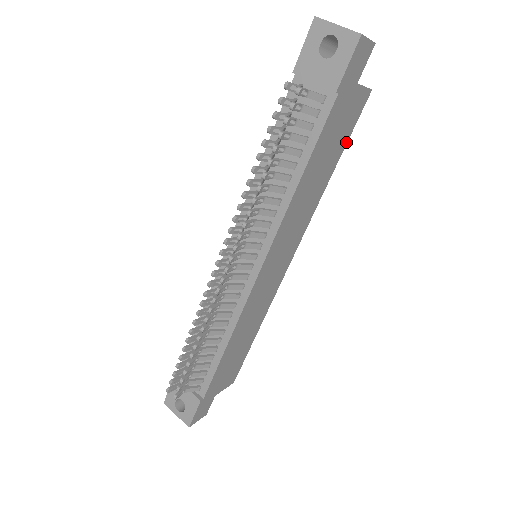
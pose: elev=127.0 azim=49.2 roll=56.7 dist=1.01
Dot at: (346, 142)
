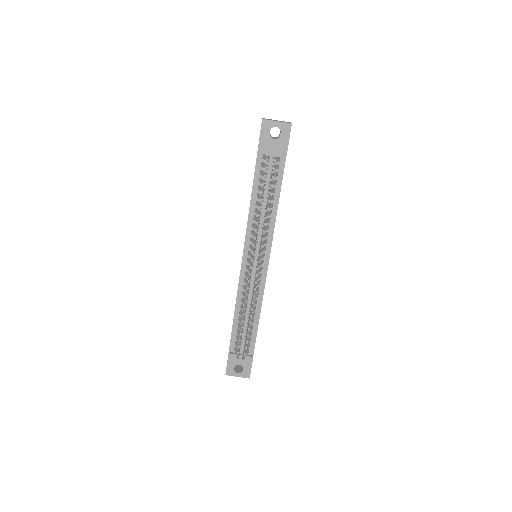
Dot at: occluded
